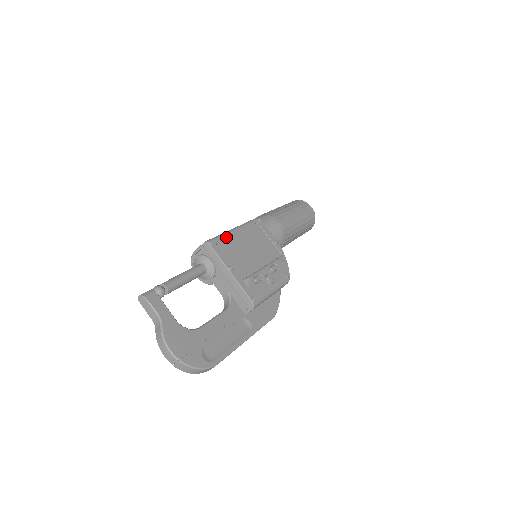
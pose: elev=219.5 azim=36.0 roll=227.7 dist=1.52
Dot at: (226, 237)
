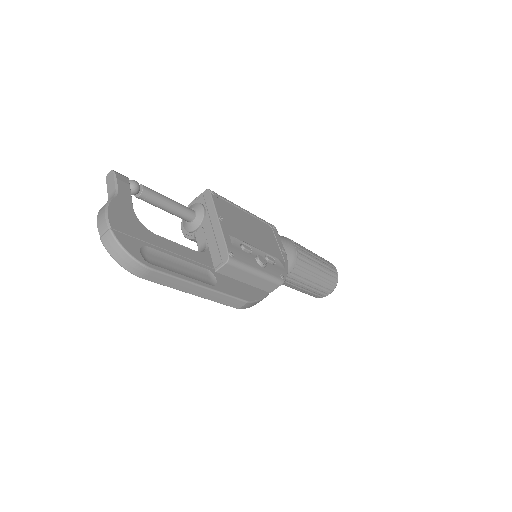
Dot at: (231, 204)
